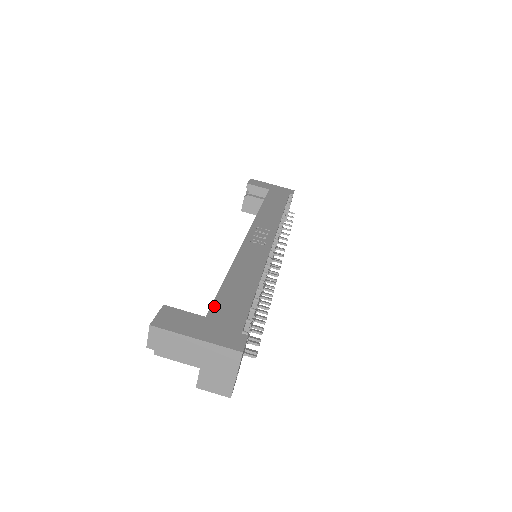
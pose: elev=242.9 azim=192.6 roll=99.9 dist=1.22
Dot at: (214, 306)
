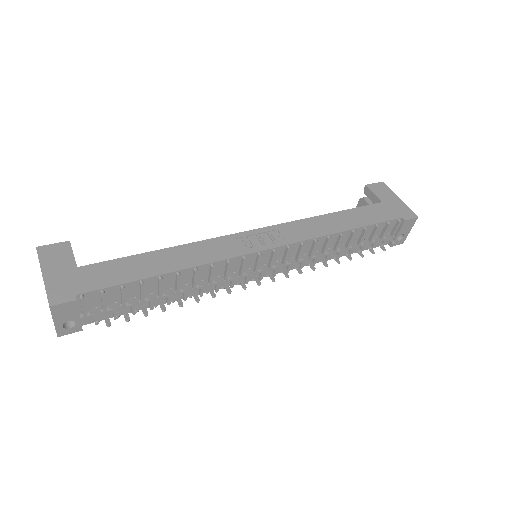
Dot at: (98, 264)
